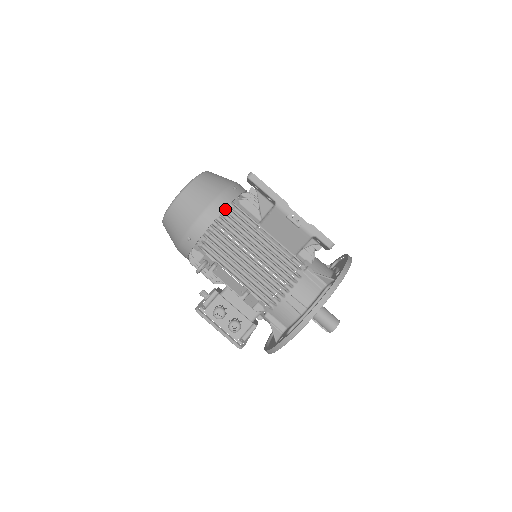
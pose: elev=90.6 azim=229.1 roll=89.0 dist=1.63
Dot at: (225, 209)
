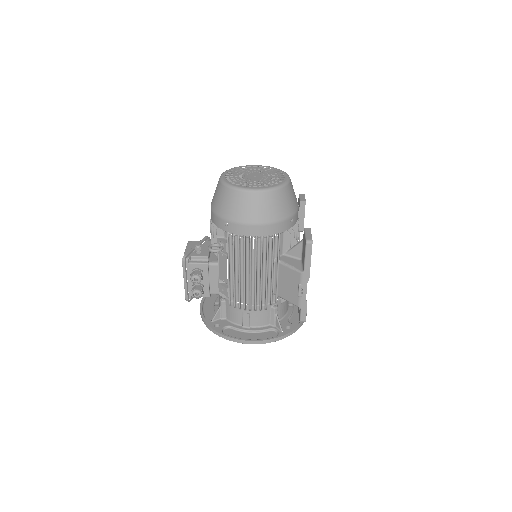
Dot at: occluded
